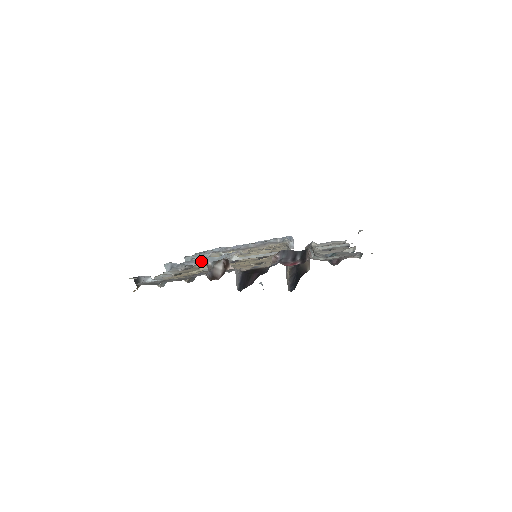
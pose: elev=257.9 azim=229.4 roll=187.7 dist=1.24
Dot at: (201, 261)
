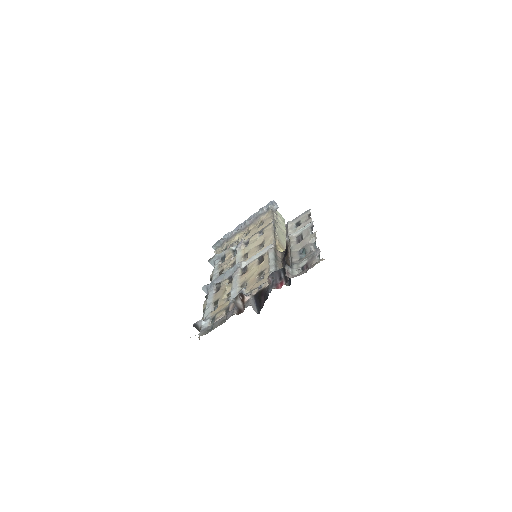
Dot at: (223, 276)
